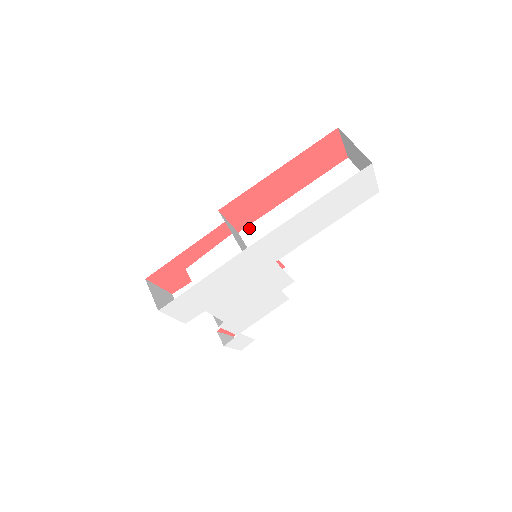
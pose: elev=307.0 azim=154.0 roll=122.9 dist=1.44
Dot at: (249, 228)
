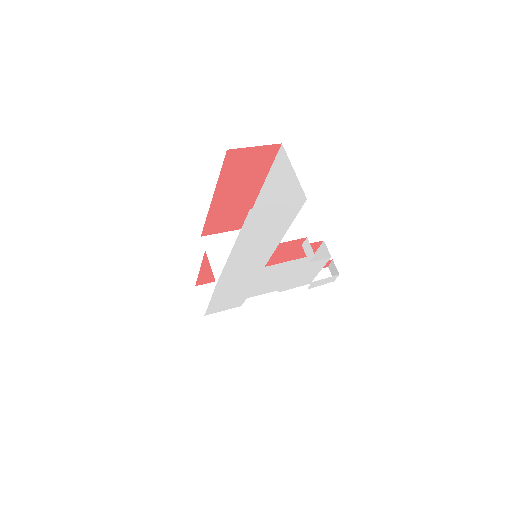
Dot at: occluded
